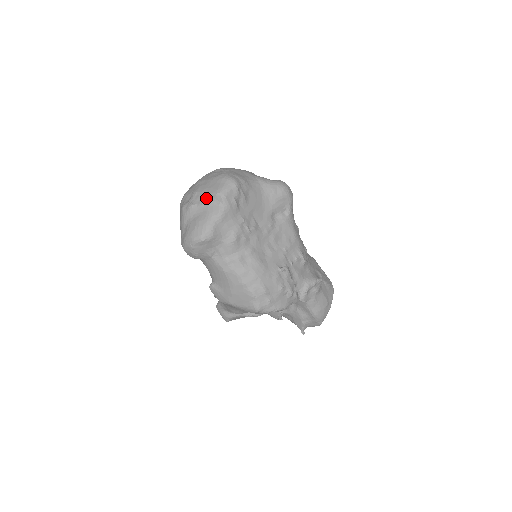
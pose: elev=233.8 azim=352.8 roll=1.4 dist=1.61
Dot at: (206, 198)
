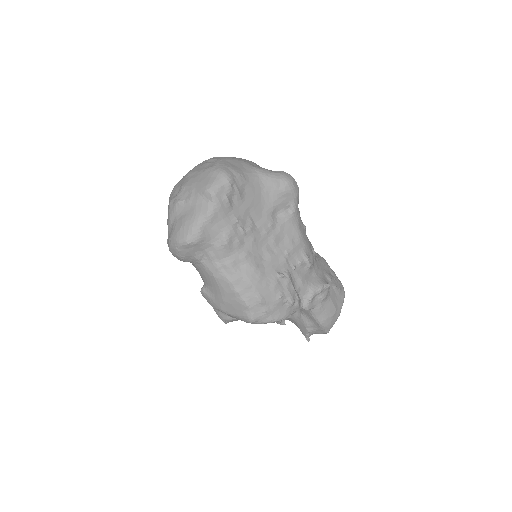
Dot at: (194, 194)
